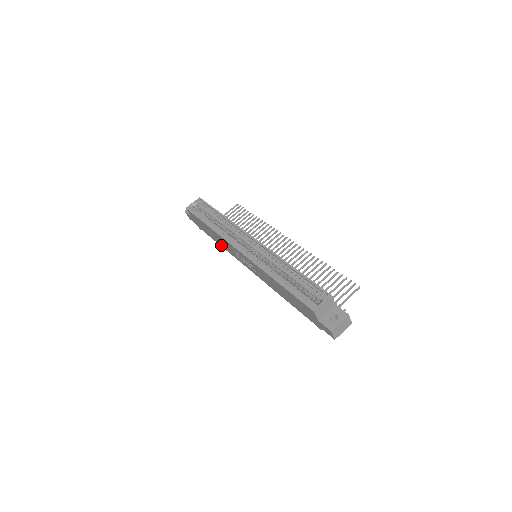
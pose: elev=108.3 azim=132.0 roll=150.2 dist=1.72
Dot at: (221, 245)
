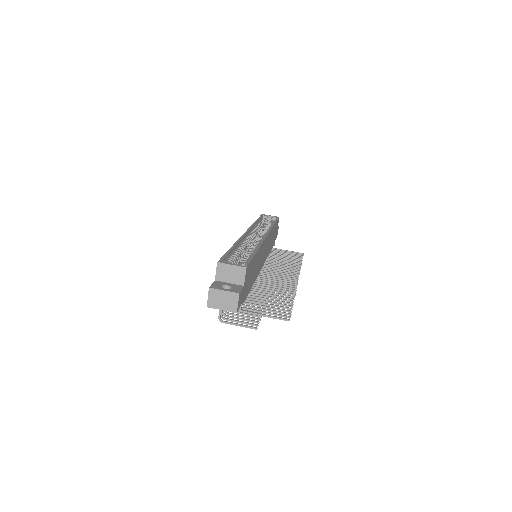
Dot at: occluded
